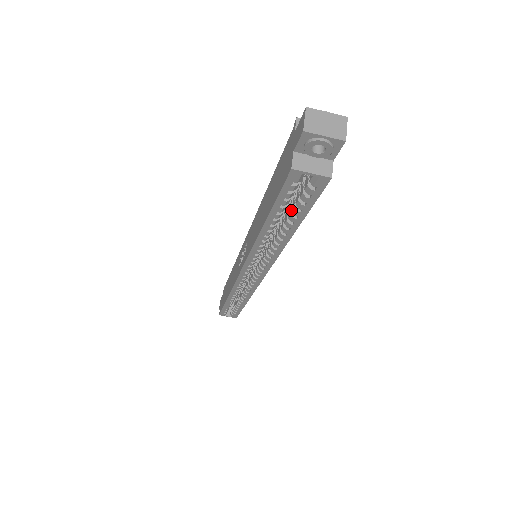
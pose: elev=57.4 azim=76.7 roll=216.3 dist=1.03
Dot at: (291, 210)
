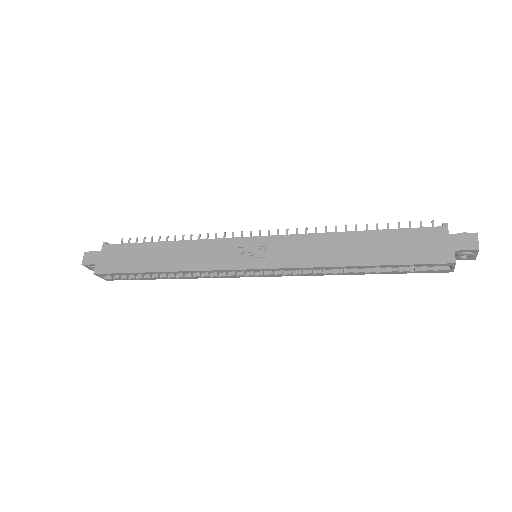
Dot at: occluded
